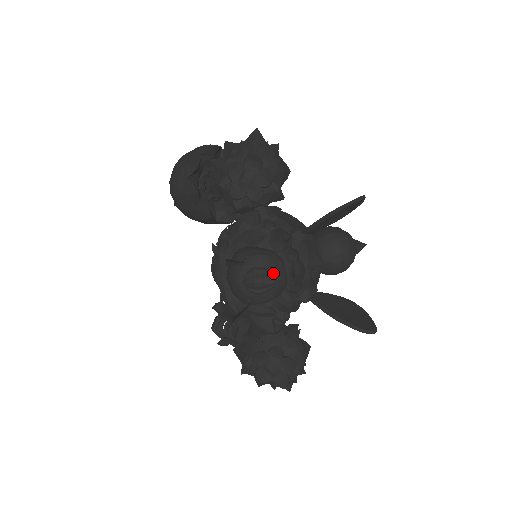
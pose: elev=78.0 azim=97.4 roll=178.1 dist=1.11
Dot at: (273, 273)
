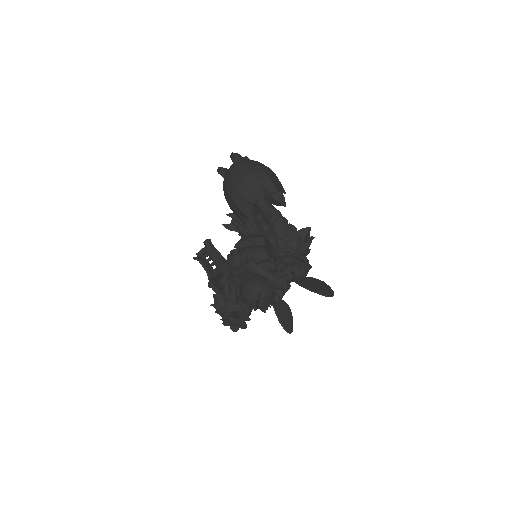
Dot at: (268, 302)
